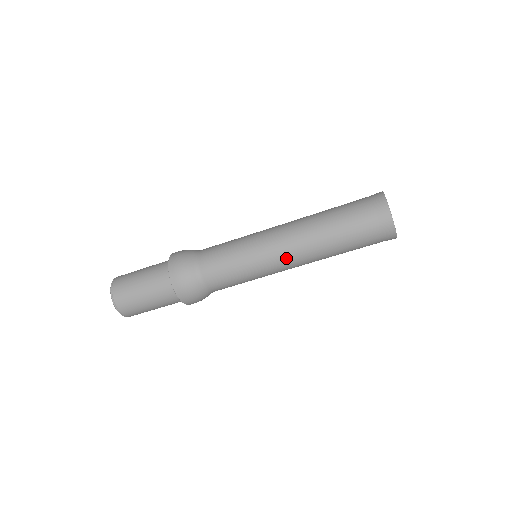
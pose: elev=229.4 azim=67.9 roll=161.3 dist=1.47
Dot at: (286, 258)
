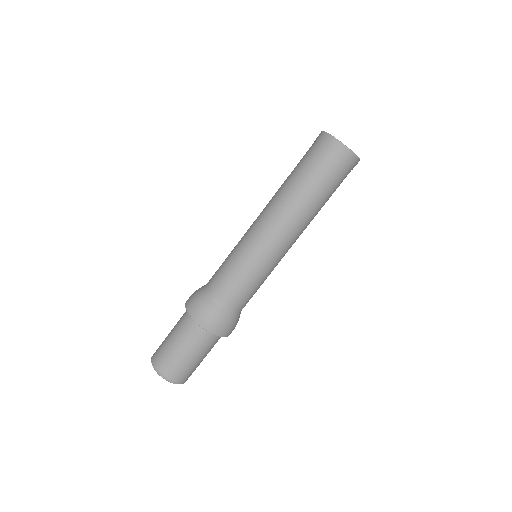
Dot at: (281, 238)
